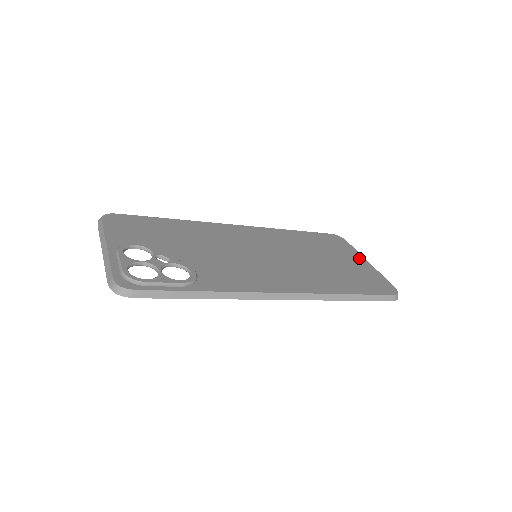
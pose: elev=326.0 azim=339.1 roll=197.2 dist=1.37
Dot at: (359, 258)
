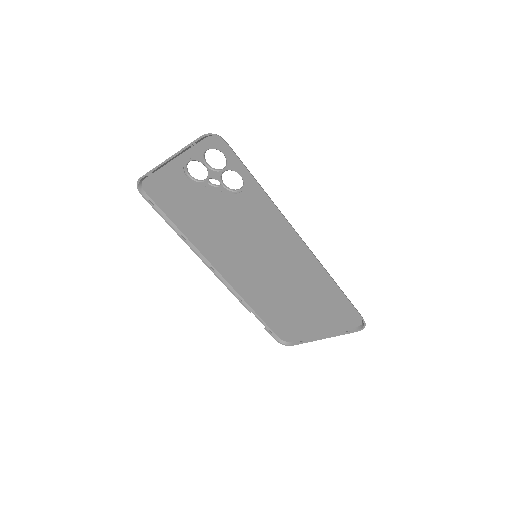
Dot at: (315, 331)
